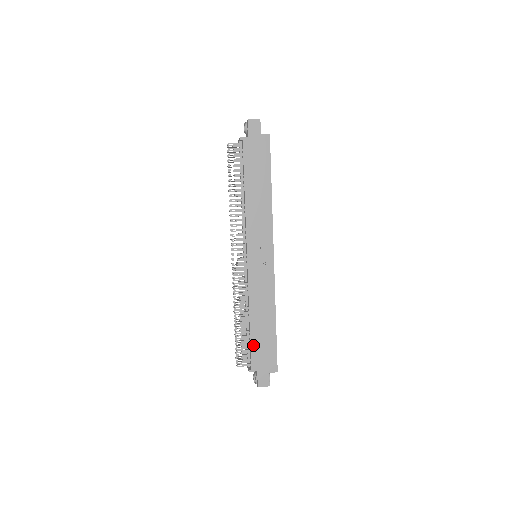
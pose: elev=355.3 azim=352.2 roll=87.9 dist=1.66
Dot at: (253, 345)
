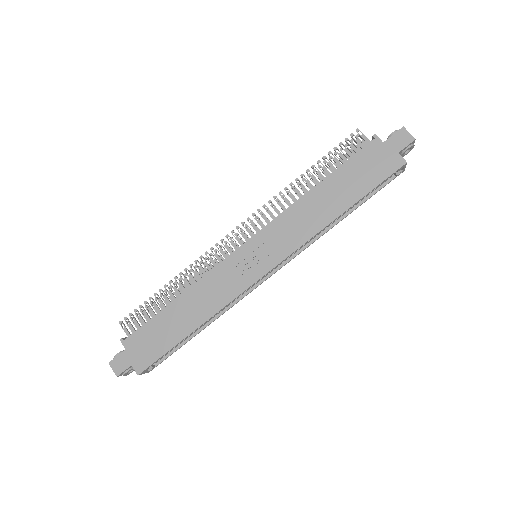
Dot at: (152, 323)
